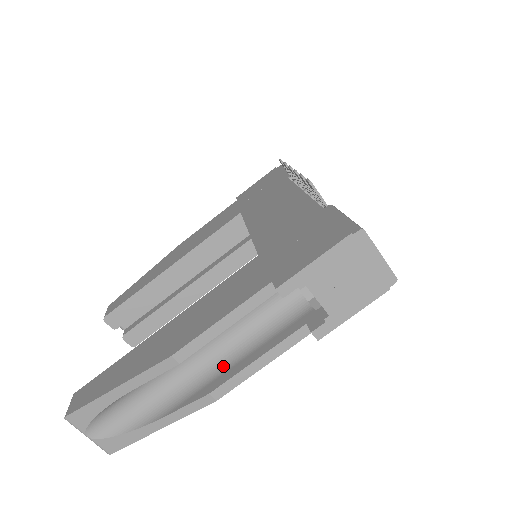
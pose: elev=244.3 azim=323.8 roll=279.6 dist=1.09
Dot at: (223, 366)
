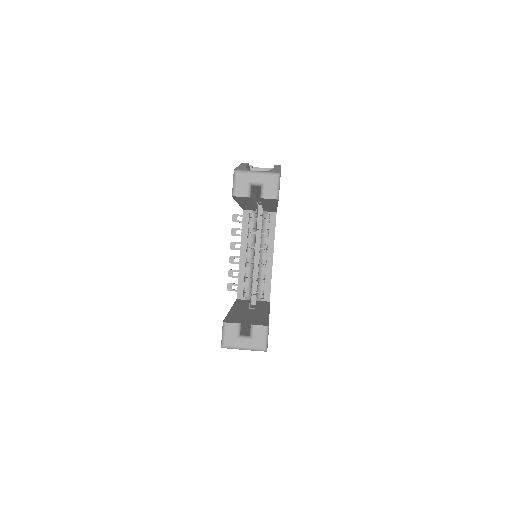
Dot at: occluded
